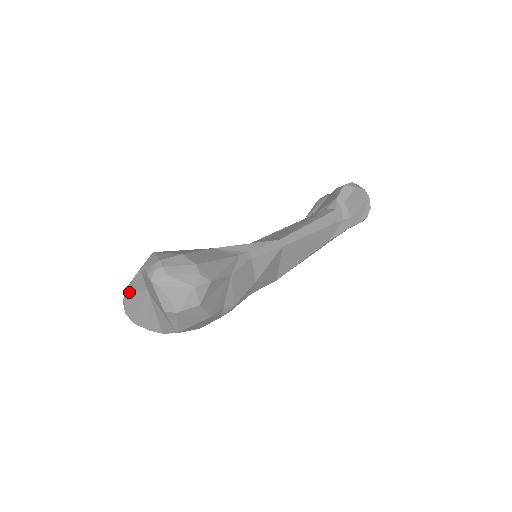
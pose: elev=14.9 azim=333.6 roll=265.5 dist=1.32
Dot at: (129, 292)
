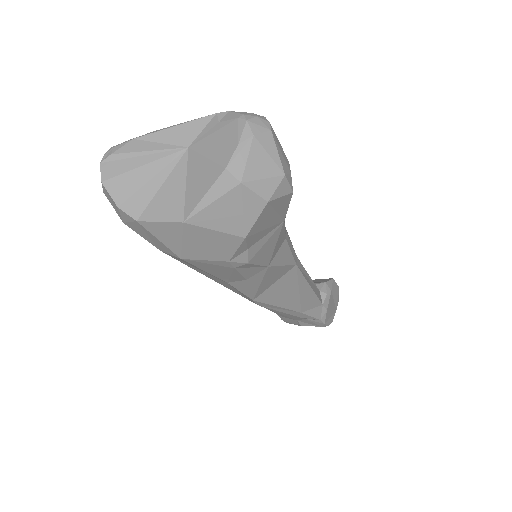
Dot at: (143, 139)
